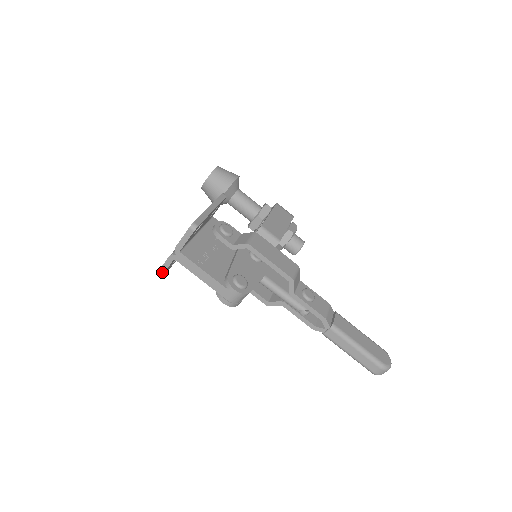
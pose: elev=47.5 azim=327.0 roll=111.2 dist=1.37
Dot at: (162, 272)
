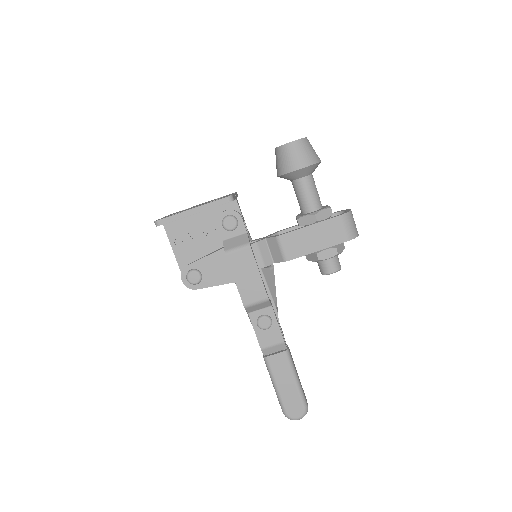
Dot at: occluded
